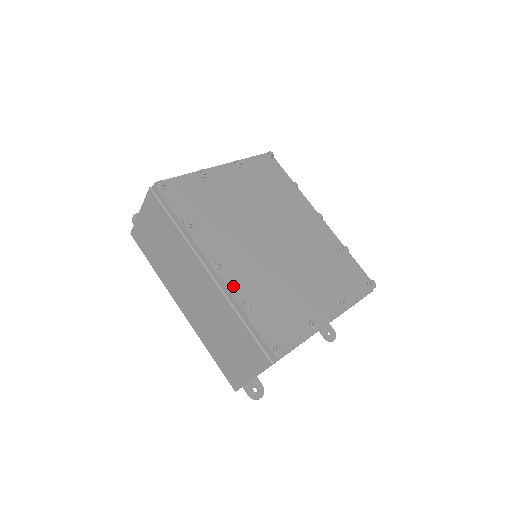
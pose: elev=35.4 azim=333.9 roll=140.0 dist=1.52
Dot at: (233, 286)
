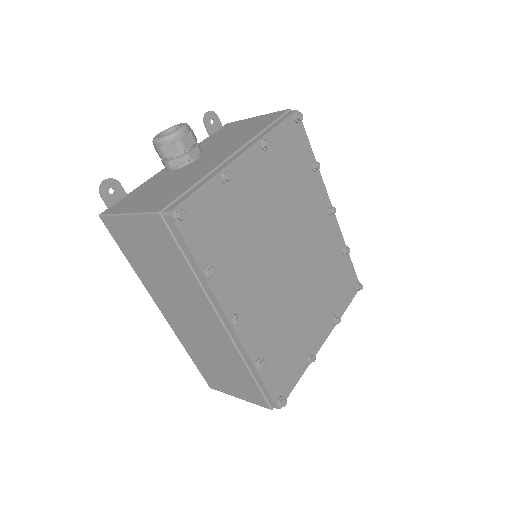
Dot at: (249, 343)
